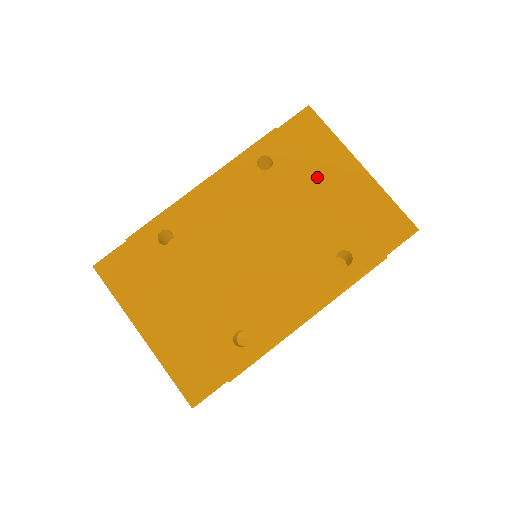
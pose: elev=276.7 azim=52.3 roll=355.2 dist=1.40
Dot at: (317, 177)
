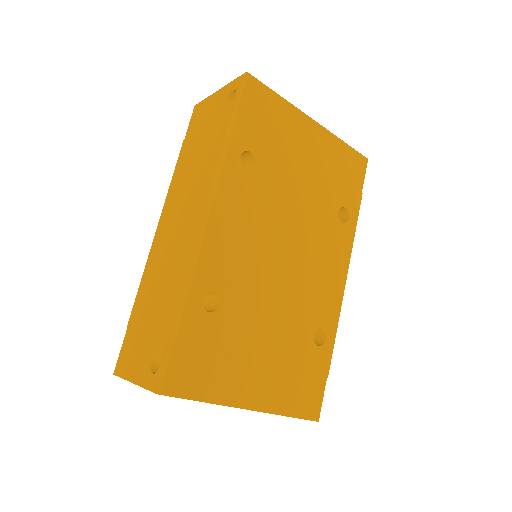
Dot at: (293, 151)
